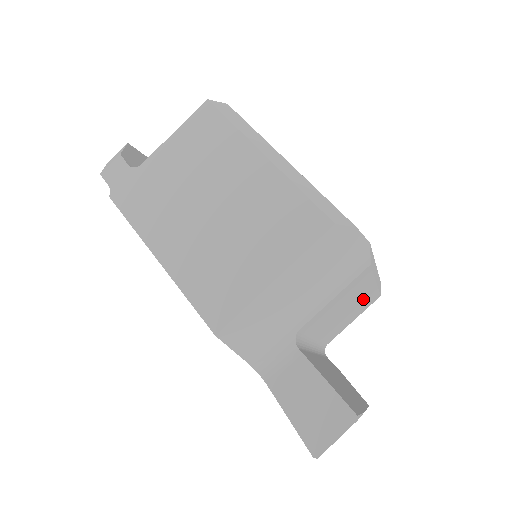
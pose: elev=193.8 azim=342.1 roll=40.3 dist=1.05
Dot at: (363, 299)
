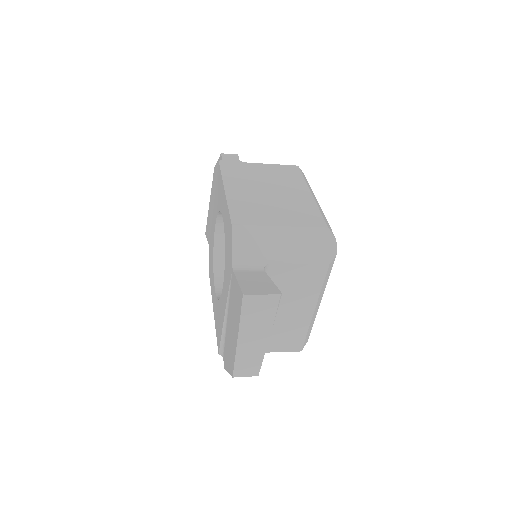
Dot at: (298, 321)
